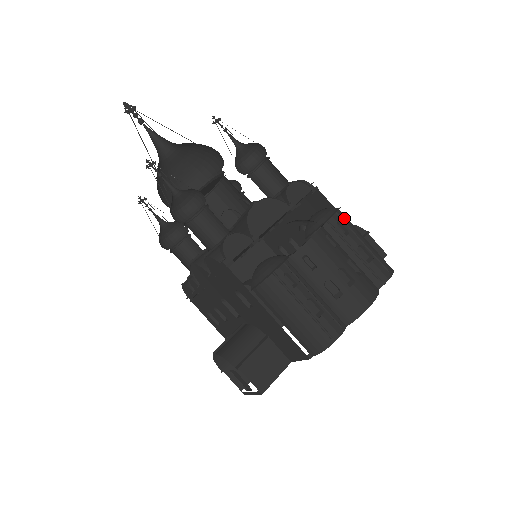
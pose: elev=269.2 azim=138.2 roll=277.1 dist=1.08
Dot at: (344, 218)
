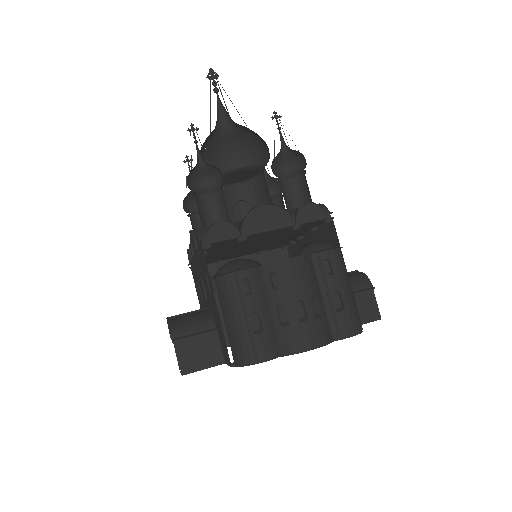
Dot at: (337, 258)
